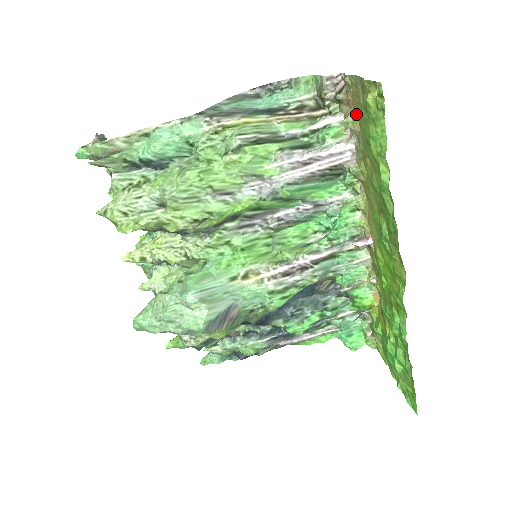
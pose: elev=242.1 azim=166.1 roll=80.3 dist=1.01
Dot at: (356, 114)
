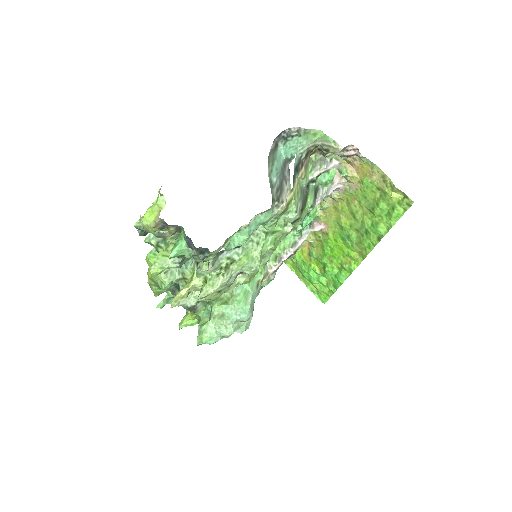
Dot at: (357, 175)
